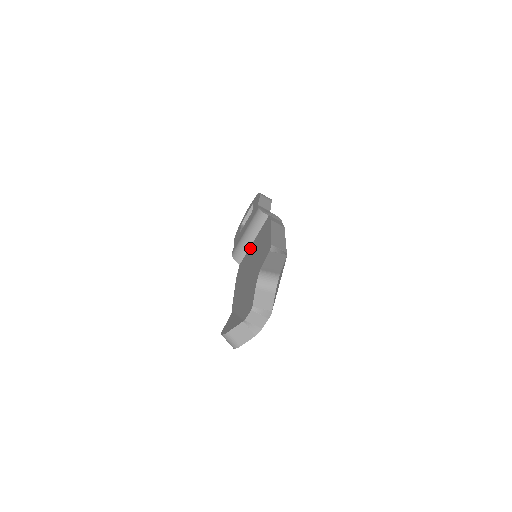
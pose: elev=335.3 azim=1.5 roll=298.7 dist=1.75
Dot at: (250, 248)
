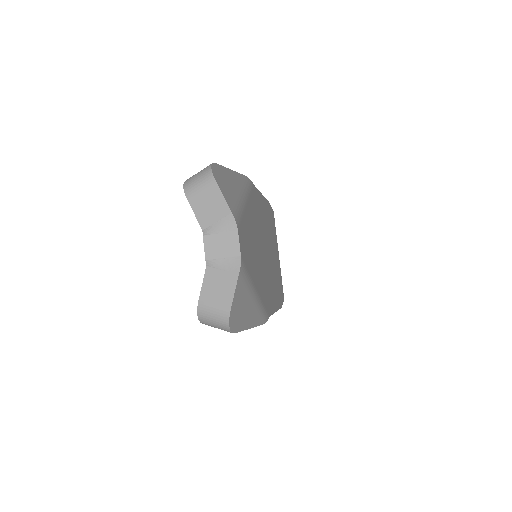
Dot at: occluded
